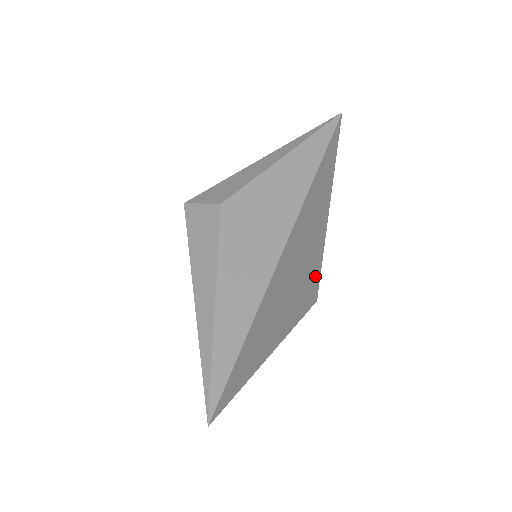
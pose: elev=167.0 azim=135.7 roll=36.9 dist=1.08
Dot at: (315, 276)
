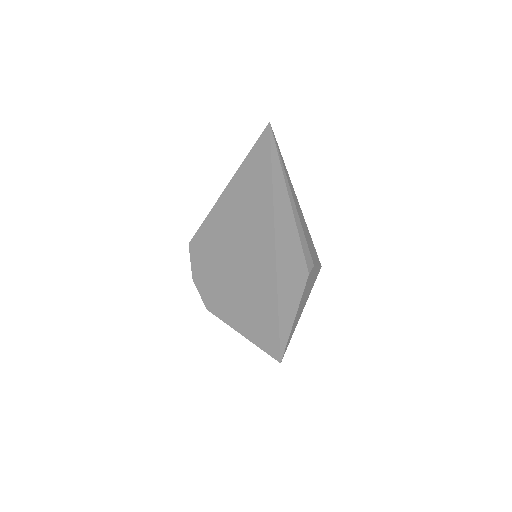
Dot at: occluded
